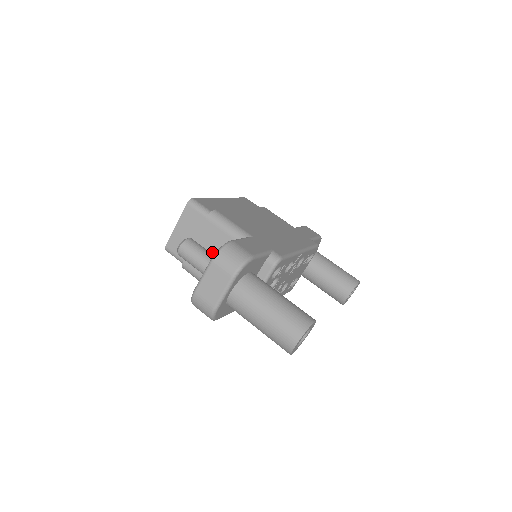
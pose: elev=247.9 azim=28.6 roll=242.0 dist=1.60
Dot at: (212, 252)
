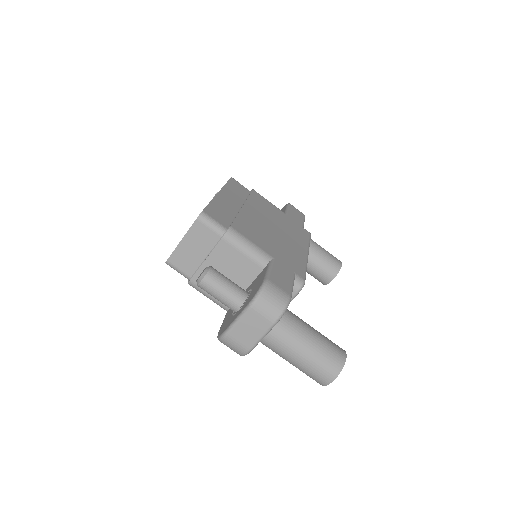
Dot at: (227, 273)
